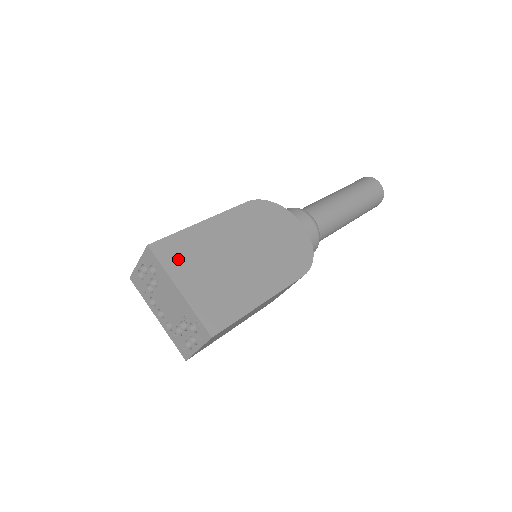
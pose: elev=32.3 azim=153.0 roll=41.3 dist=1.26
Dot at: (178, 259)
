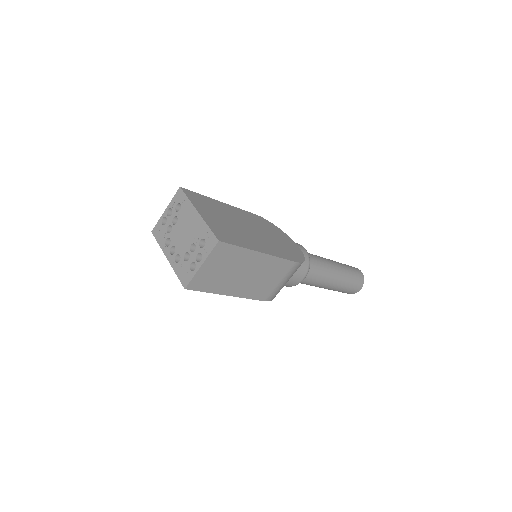
Dot at: (200, 203)
